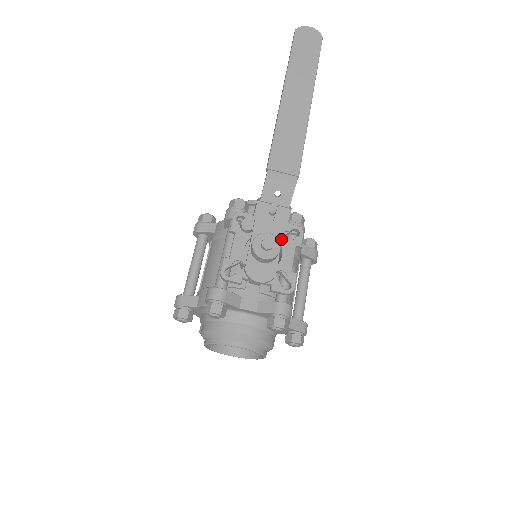
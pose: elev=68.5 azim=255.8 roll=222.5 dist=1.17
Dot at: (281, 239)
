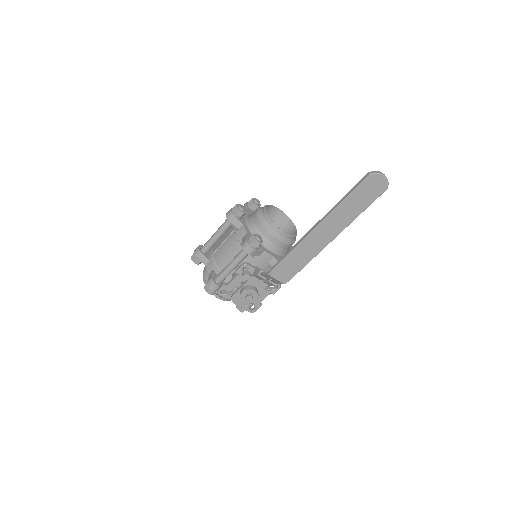
Dot at: (262, 290)
